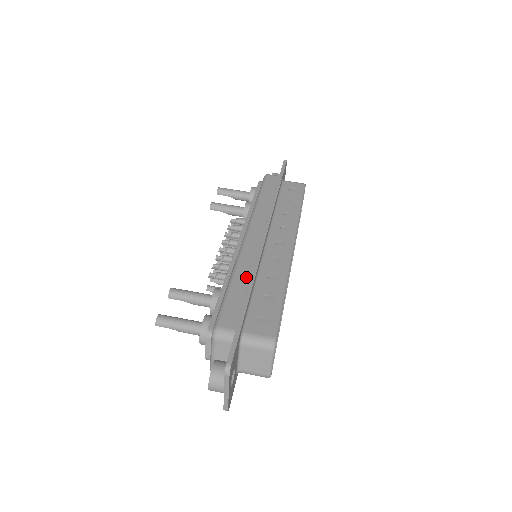
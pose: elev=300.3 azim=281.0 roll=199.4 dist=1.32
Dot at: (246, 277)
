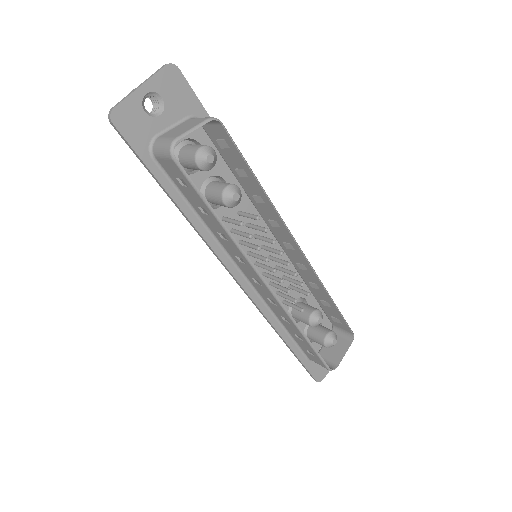
Dot at: occluded
